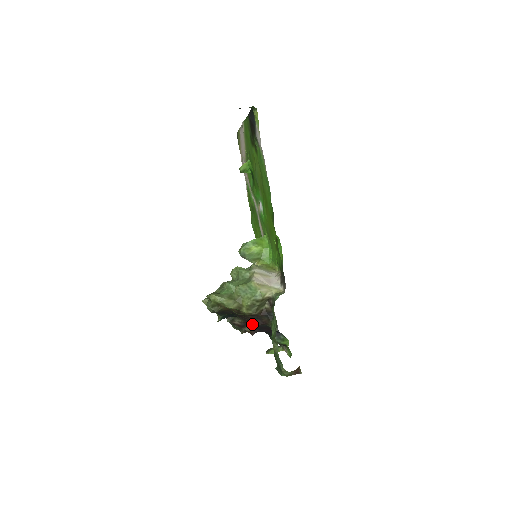
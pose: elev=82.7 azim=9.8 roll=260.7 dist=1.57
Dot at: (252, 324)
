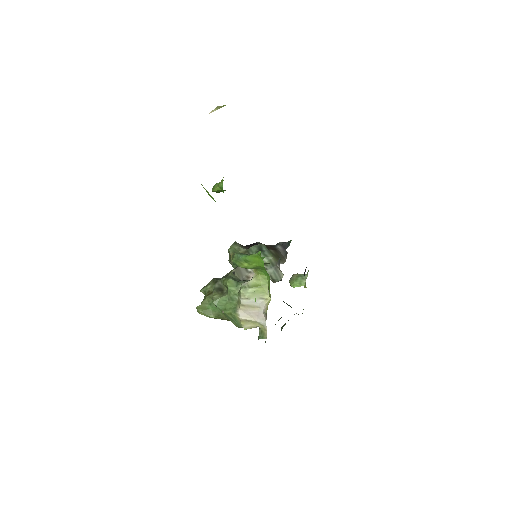
Dot at: occluded
